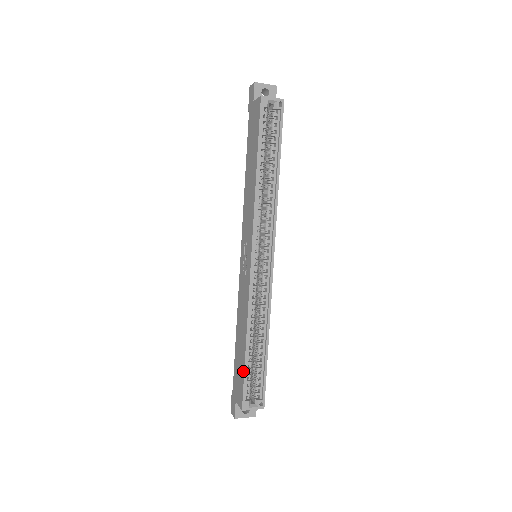
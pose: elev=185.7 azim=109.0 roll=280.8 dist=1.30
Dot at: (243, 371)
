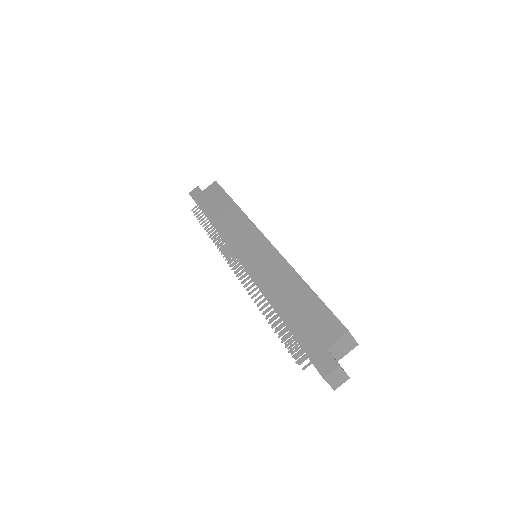
Dot at: (320, 303)
